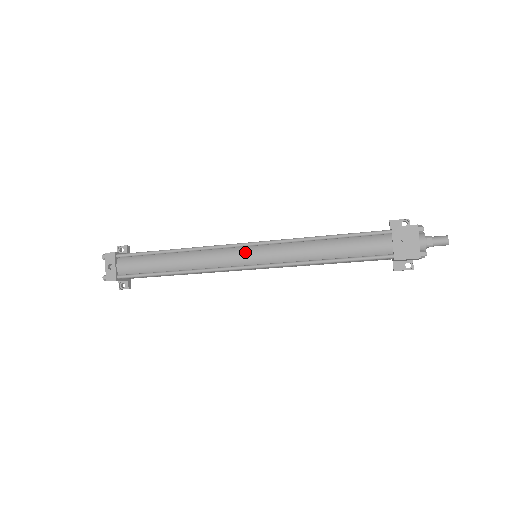
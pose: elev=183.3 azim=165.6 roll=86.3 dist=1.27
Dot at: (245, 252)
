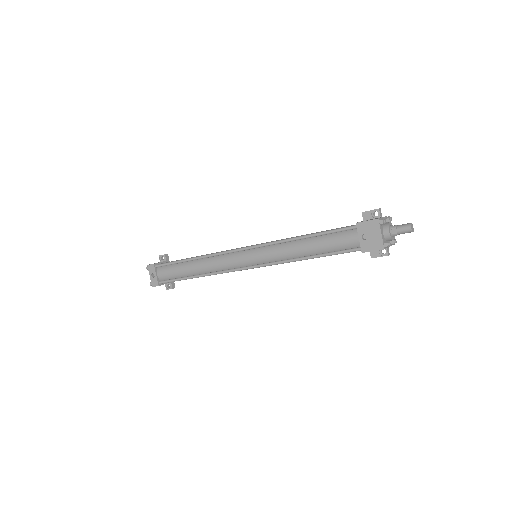
Dot at: (244, 255)
